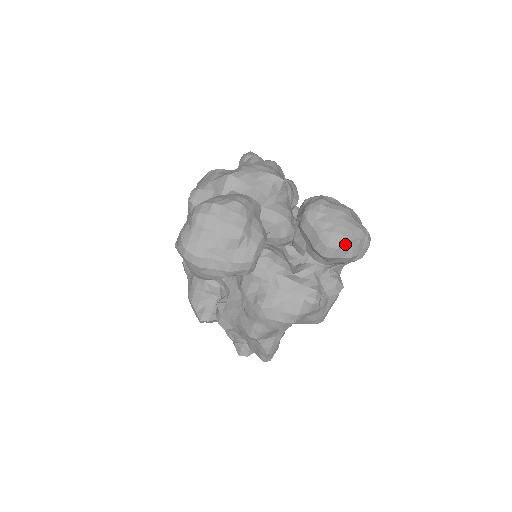
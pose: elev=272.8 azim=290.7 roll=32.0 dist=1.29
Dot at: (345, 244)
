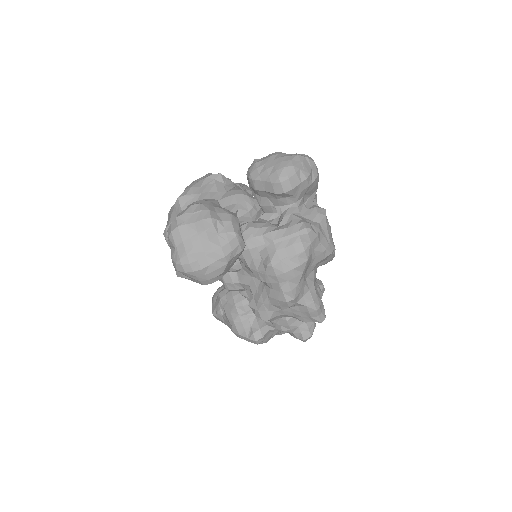
Dot at: (292, 171)
